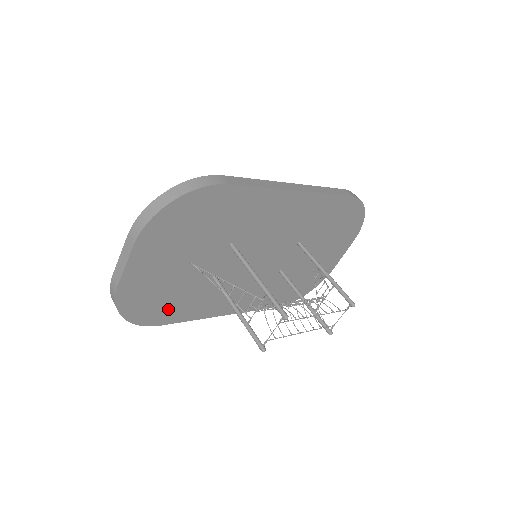
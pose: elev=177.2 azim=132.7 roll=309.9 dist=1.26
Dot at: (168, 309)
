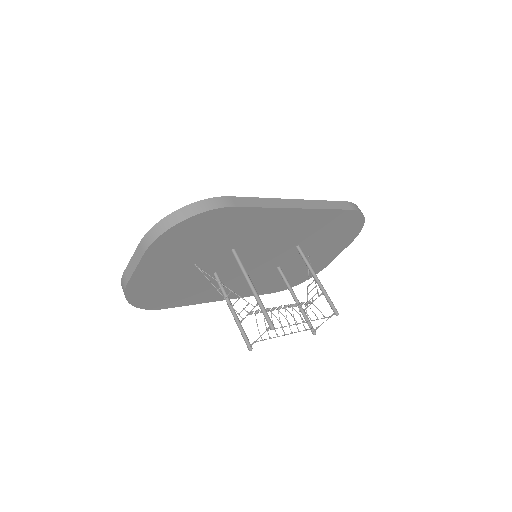
Dot at: (171, 297)
